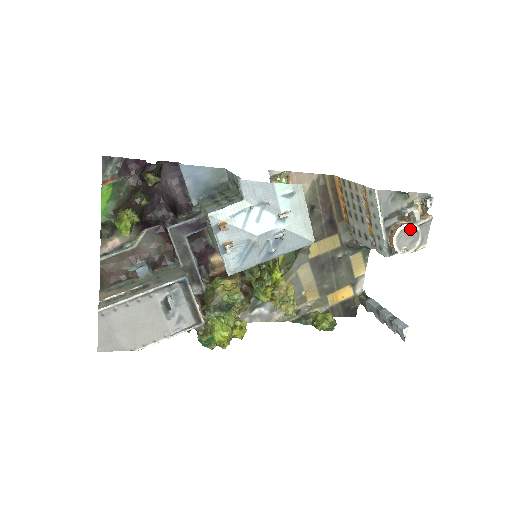
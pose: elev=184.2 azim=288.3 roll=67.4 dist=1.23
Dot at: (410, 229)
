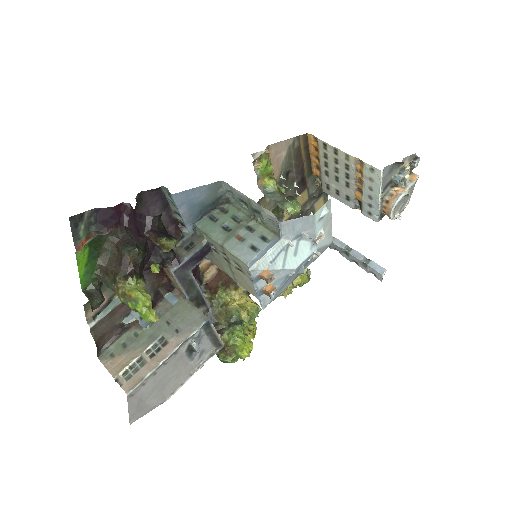
Dot at: (404, 196)
